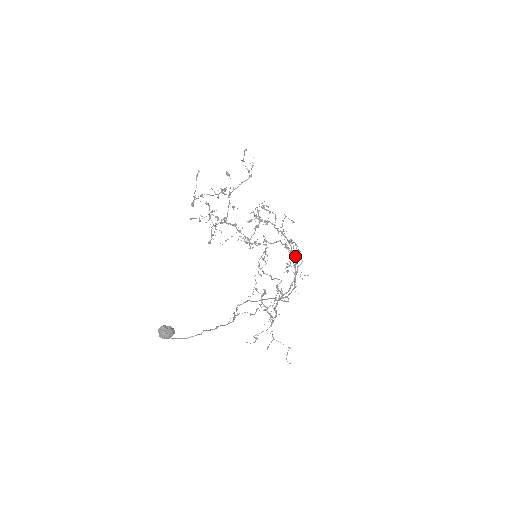
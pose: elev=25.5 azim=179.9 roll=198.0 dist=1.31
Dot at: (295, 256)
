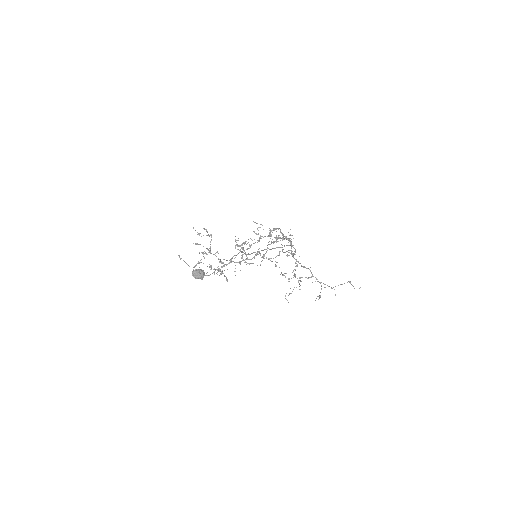
Dot at: (270, 229)
